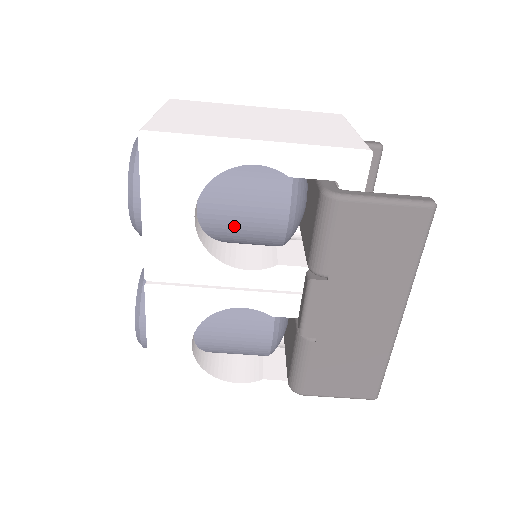
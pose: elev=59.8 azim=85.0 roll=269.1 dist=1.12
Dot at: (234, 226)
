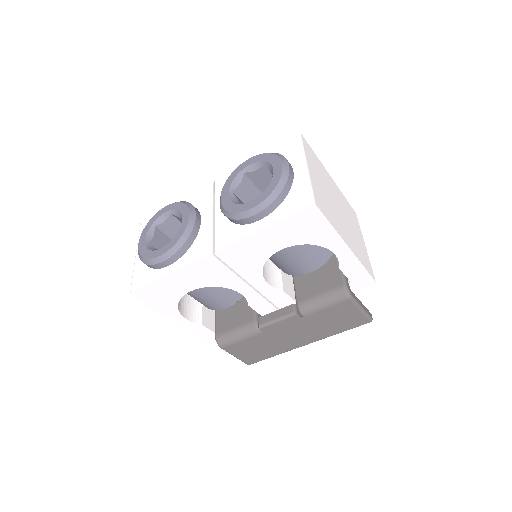
Dot at: (283, 257)
